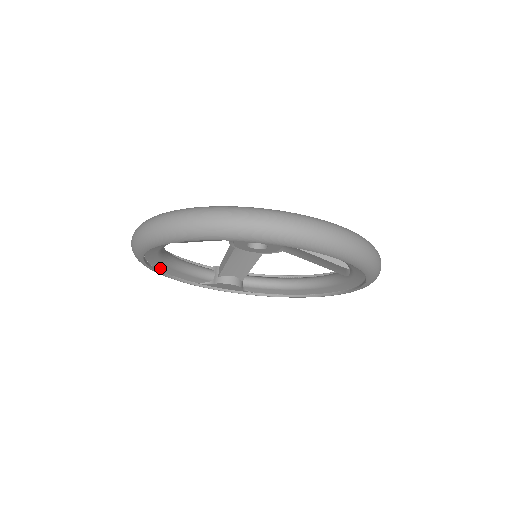
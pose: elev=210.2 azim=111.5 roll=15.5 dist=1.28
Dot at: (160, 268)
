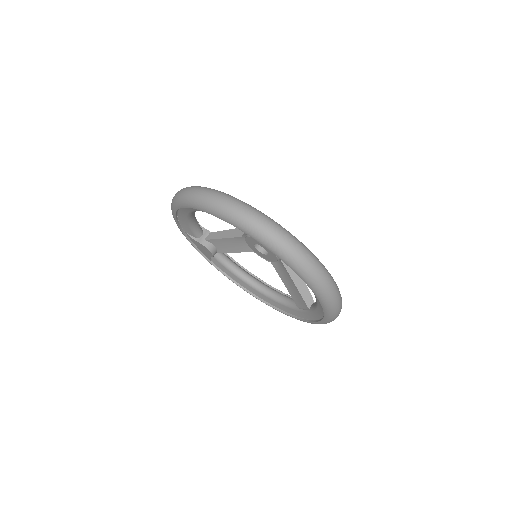
Dot at: (180, 211)
